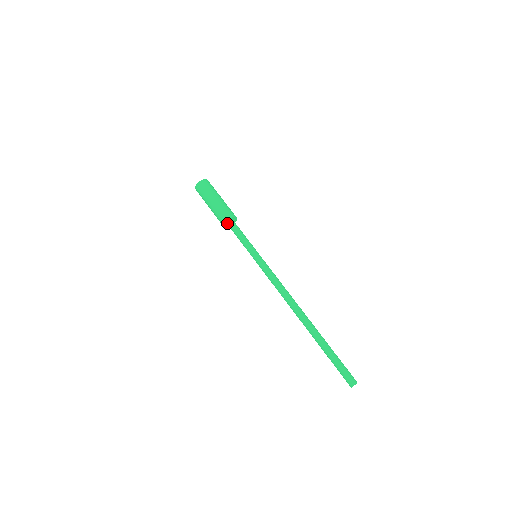
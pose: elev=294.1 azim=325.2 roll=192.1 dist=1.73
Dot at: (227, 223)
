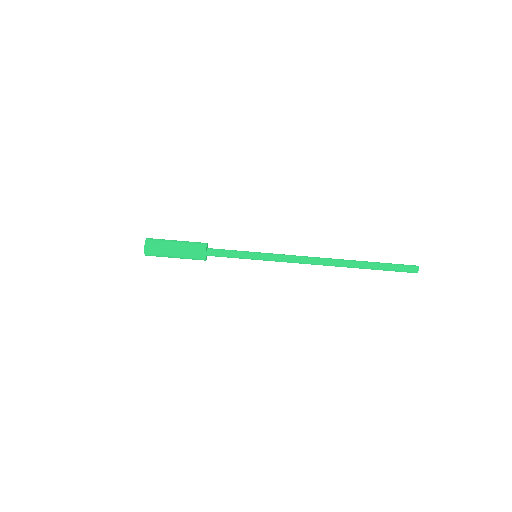
Dot at: (205, 255)
